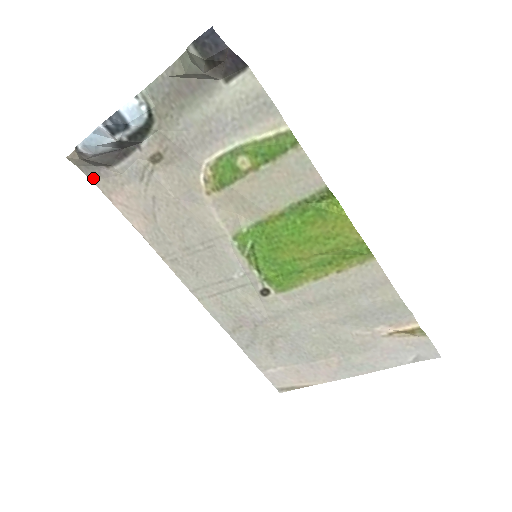
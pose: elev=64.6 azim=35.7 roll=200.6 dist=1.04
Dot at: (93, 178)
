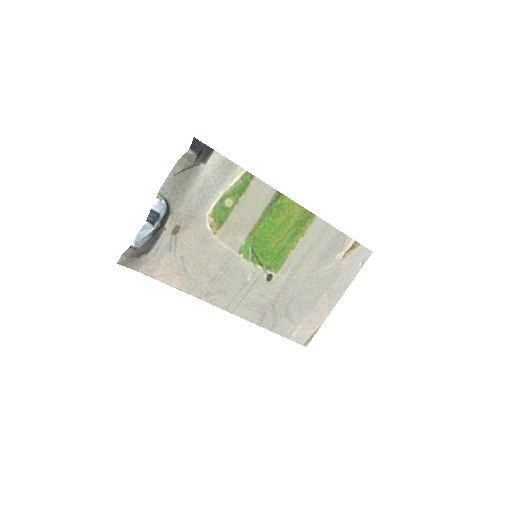
Dot at: (137, 269)
